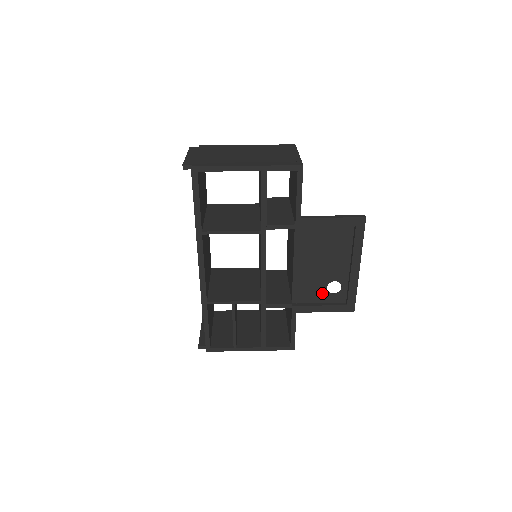
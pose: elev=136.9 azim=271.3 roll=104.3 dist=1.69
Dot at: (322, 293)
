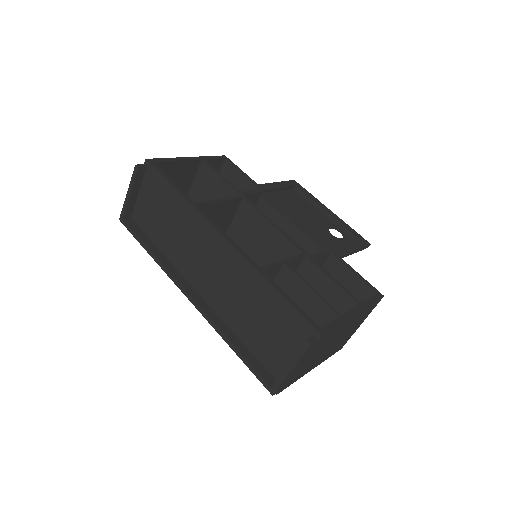
Dot at: (335, 240)
